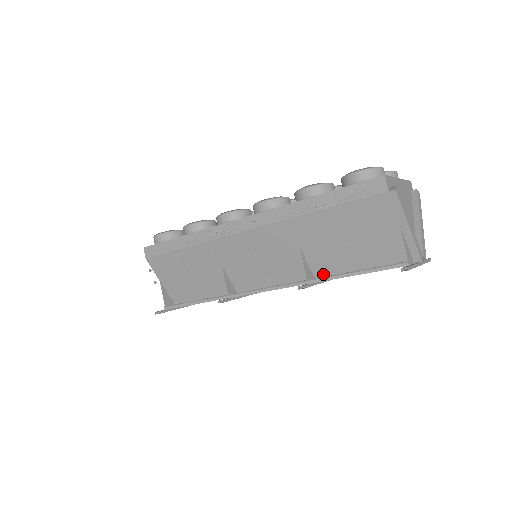
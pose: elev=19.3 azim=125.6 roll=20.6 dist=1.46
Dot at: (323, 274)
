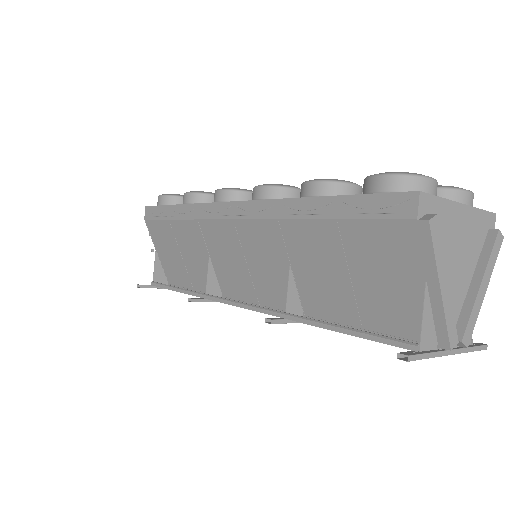
Dot at: (314, 311)
